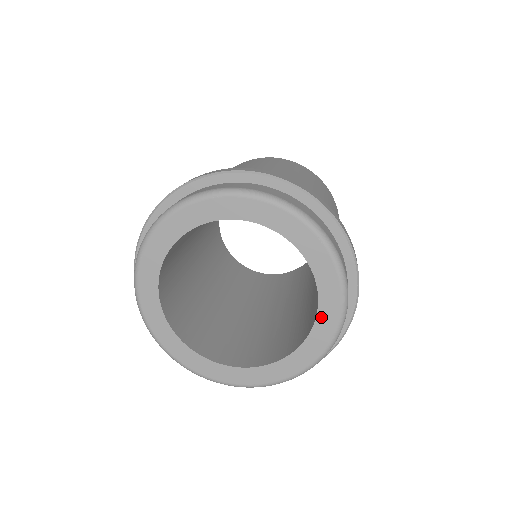
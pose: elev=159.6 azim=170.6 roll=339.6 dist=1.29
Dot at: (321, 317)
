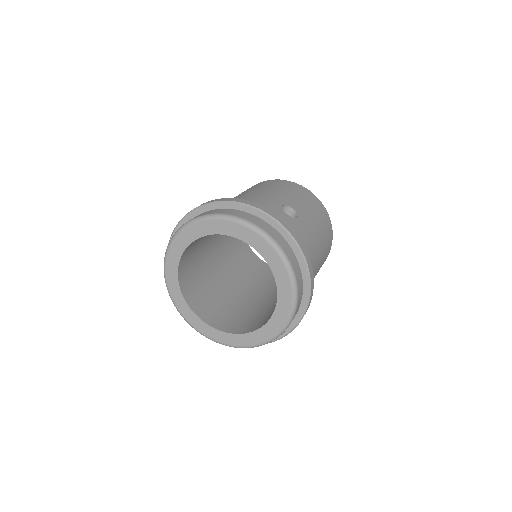
Dot at: (250, 335)
